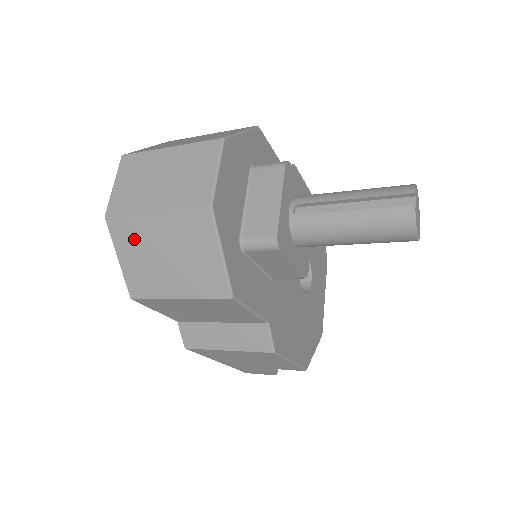
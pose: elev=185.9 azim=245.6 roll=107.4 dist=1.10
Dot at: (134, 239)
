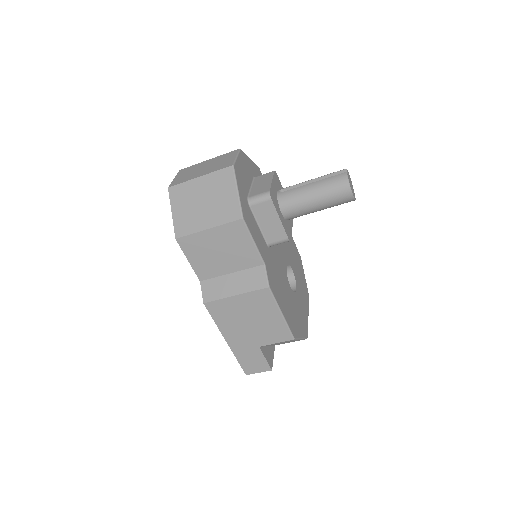
Dot at: (184, 197)
